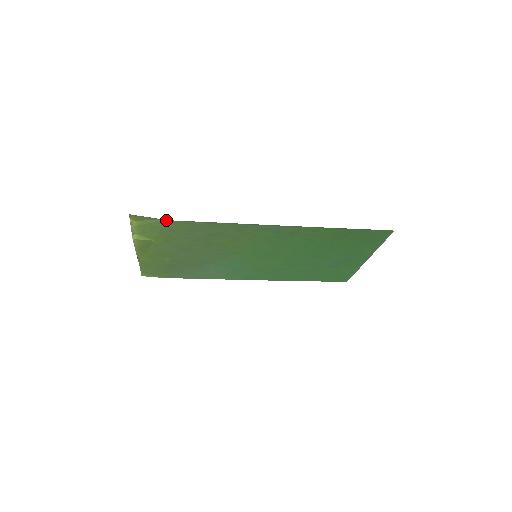
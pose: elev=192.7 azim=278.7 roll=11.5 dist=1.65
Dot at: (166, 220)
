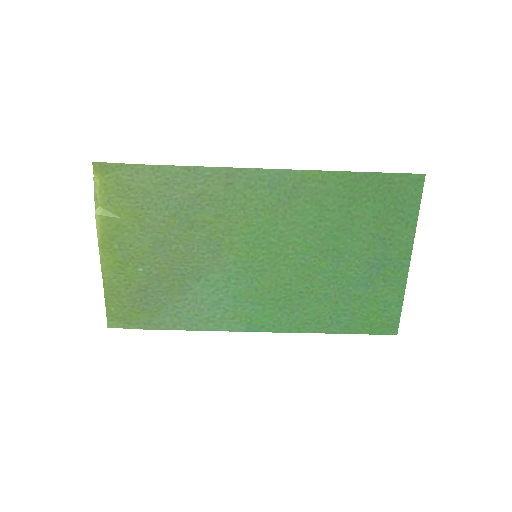
Dot at: (135, 165)
